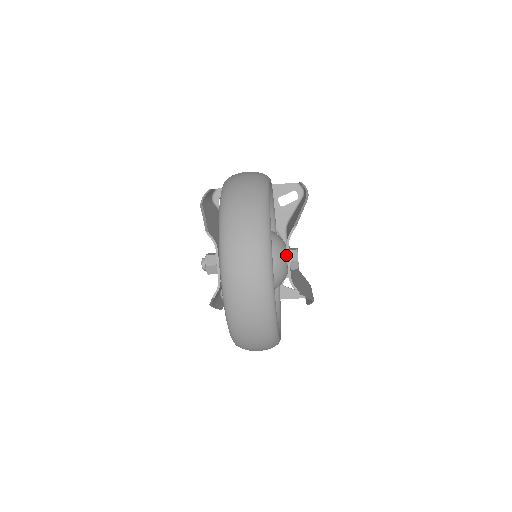
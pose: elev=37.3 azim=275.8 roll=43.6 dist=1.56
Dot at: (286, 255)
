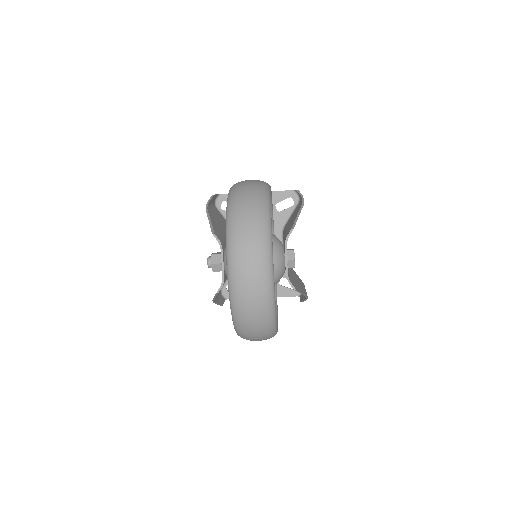
Dot at: occluded
